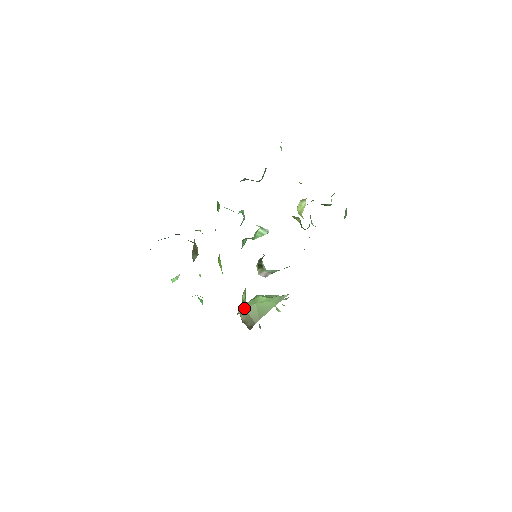
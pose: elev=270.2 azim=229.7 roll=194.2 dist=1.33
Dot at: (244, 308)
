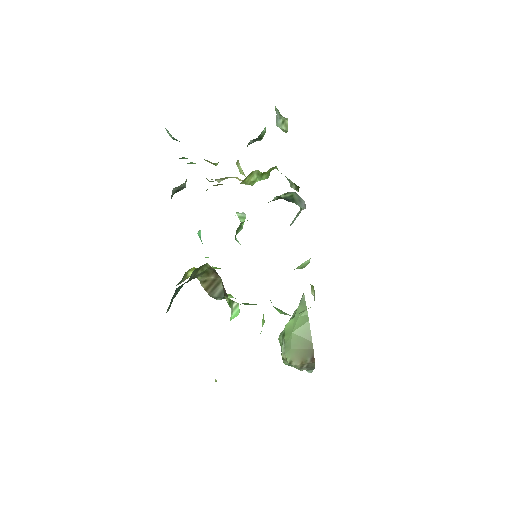
Dot at: (312, 288)
